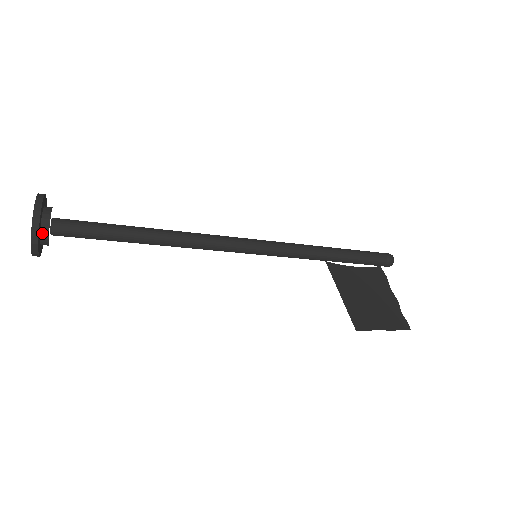
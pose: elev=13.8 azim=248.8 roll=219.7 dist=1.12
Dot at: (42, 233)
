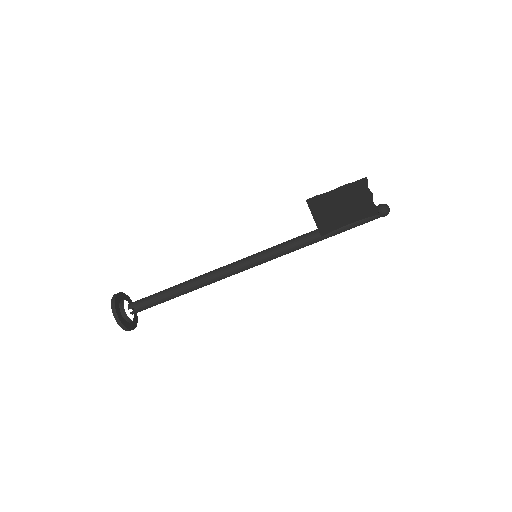
Dot at: (120, 304)
